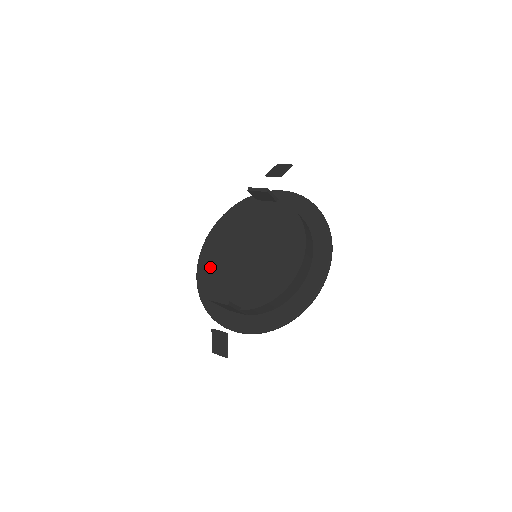
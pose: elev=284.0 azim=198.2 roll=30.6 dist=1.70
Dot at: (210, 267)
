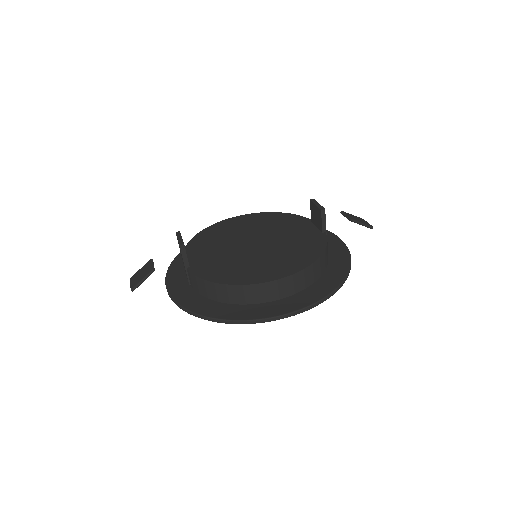
Dot at: (216, 229)
